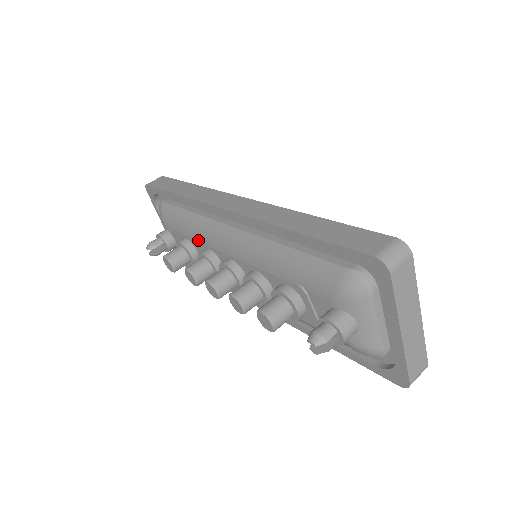
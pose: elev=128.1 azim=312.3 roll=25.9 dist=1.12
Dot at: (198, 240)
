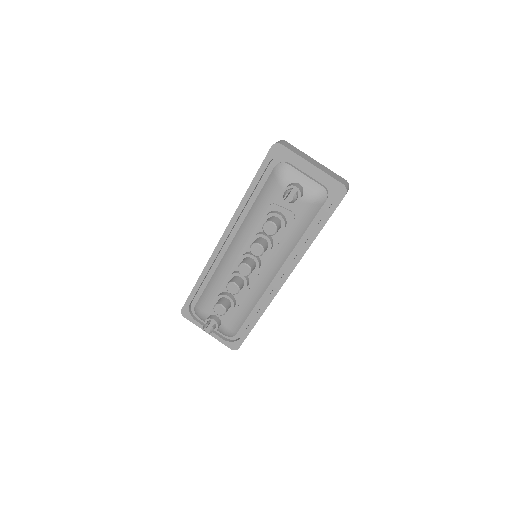
Dot at: (224, 281)
